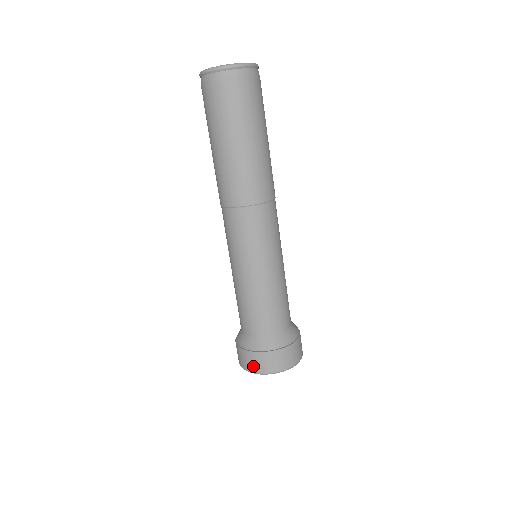
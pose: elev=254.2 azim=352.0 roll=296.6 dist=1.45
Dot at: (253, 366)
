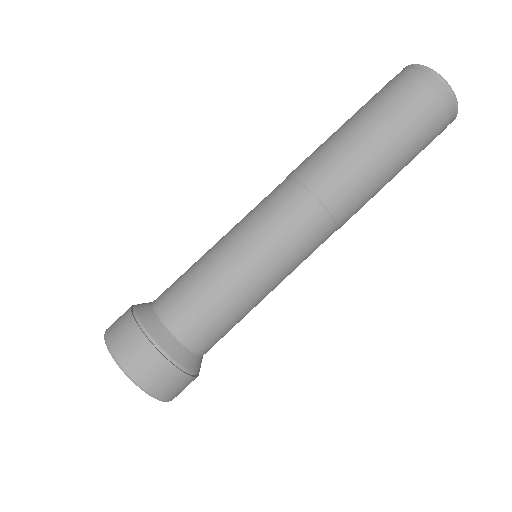
Dot at: (148, 377)
